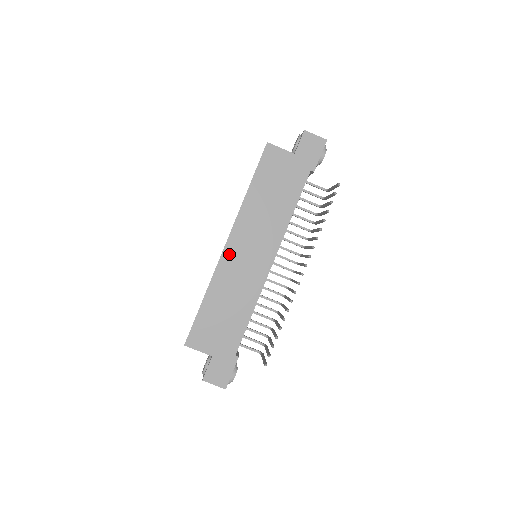
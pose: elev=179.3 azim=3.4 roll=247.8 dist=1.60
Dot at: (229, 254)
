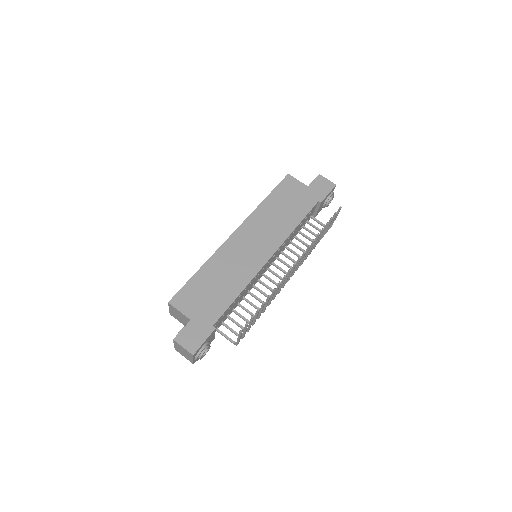
Dot at: (234, 240)
